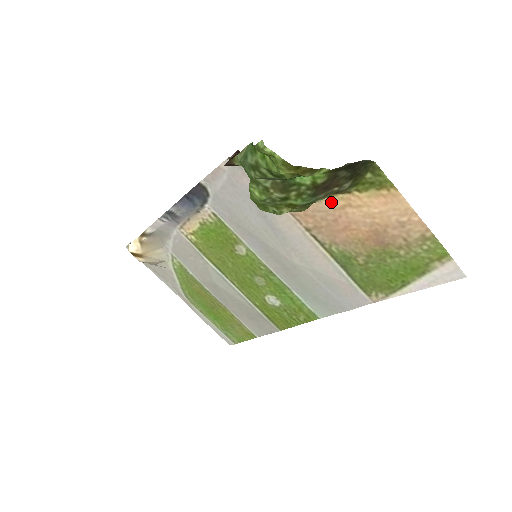
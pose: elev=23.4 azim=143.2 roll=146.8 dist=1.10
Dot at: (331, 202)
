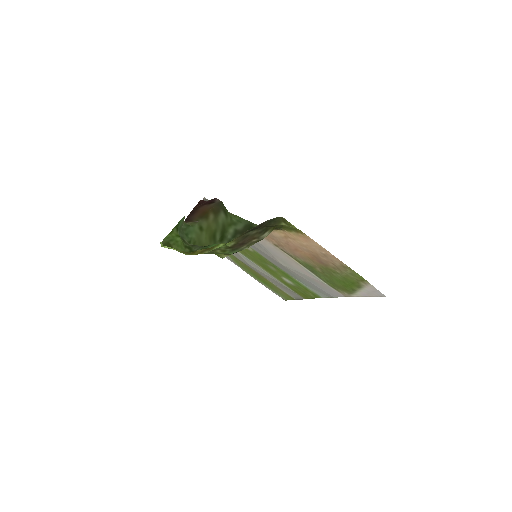
Dot at: (276, 233)
